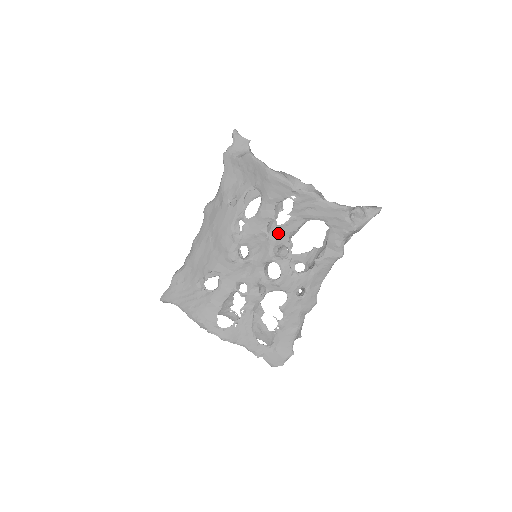
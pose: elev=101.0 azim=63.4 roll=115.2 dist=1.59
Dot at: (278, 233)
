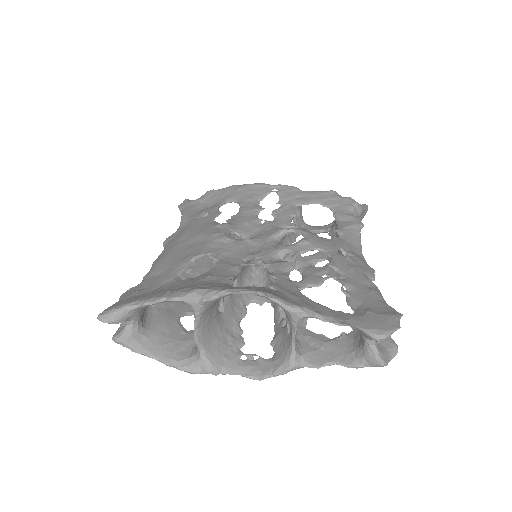
Dot at: (275, 217)
